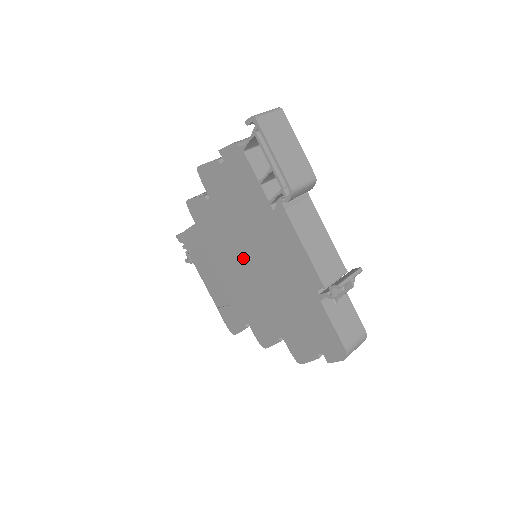
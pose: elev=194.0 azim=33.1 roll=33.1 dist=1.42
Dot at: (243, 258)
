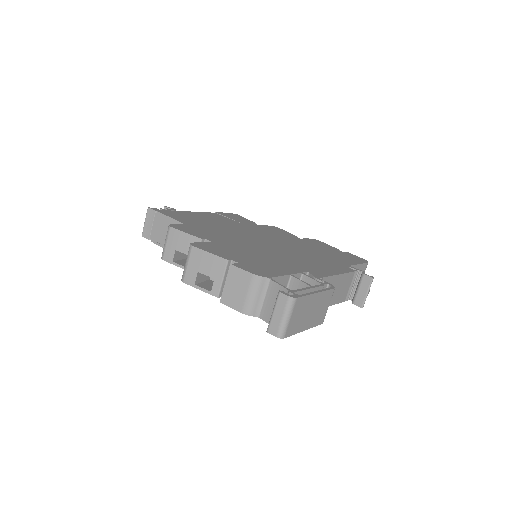
Dot at: occluded
